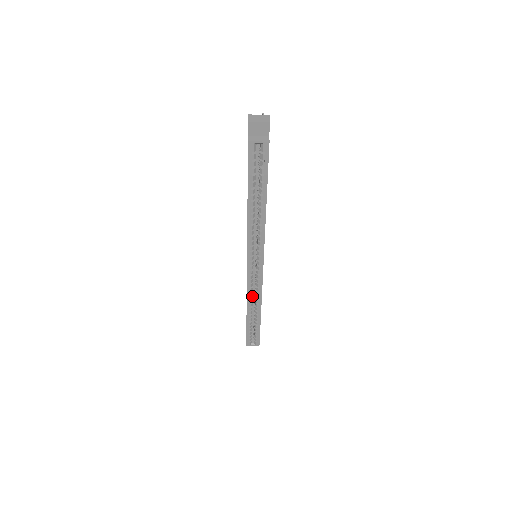
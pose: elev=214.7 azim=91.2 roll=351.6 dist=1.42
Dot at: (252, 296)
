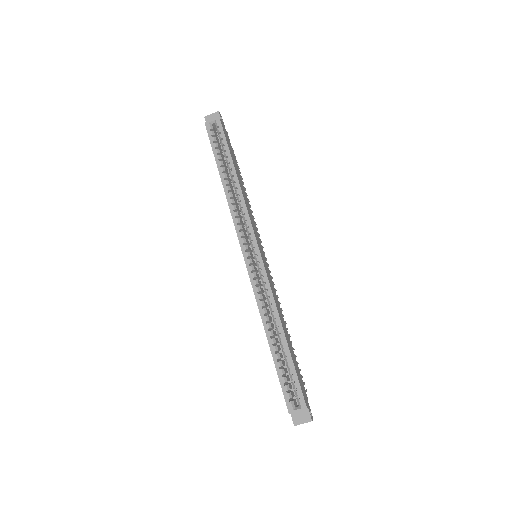
Dot at: (263, 302)
